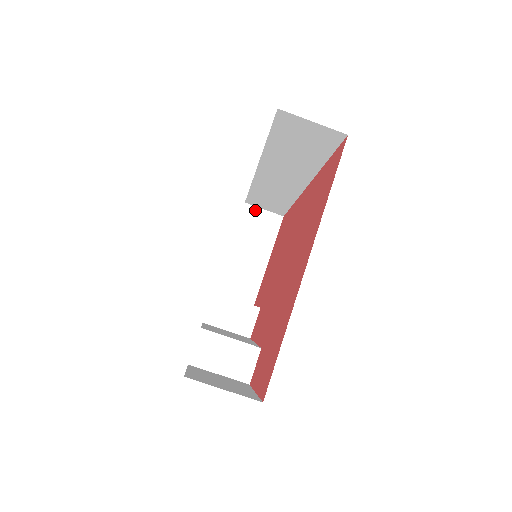
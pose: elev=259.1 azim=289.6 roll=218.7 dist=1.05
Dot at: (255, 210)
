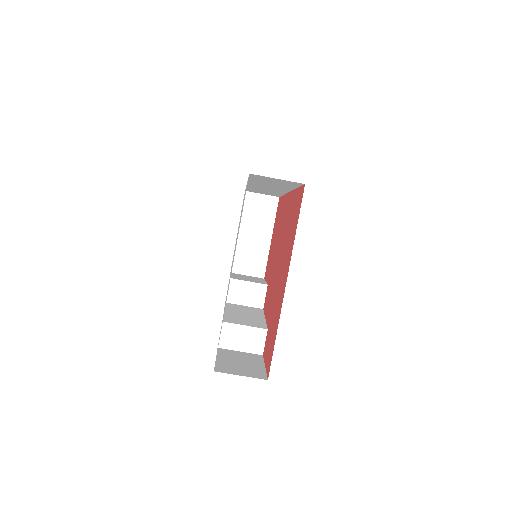
Dot at: (255, 196)
